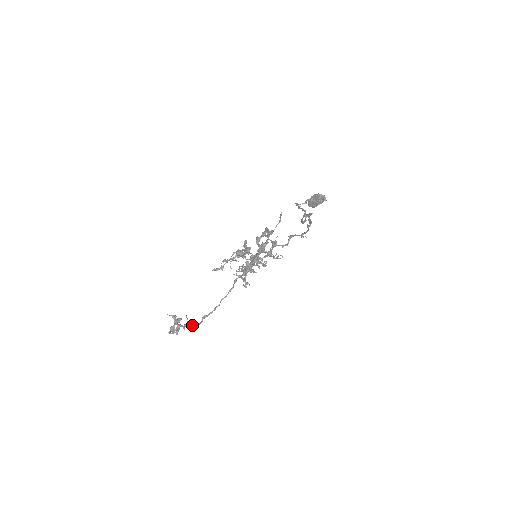
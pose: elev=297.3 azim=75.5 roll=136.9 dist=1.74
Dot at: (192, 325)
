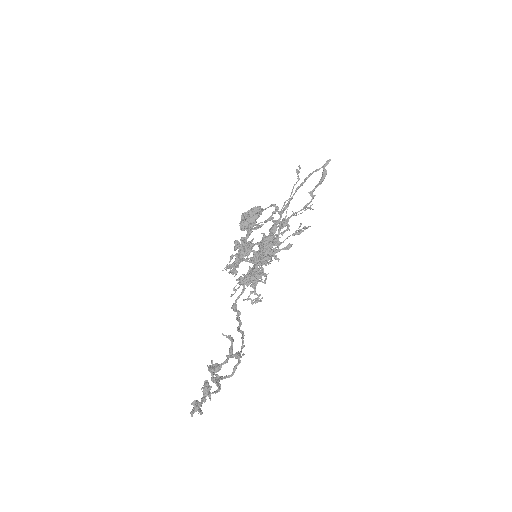
Dot at: (224, 378)
